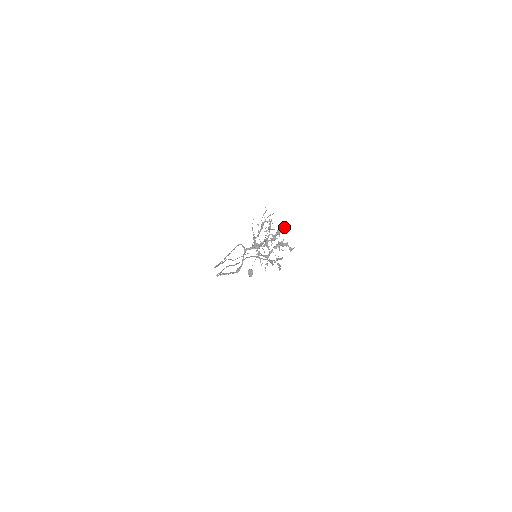
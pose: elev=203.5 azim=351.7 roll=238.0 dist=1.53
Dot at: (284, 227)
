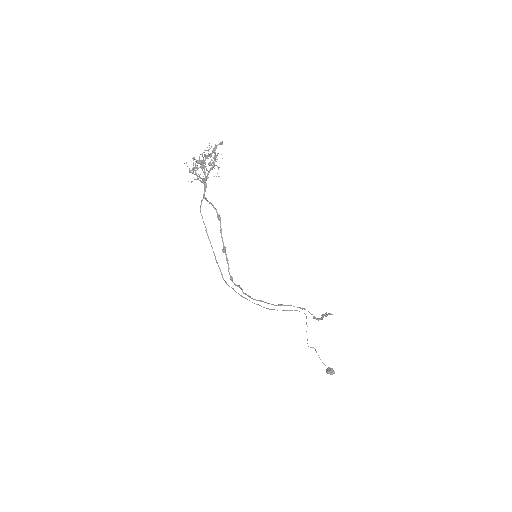
Dot at: occluded
